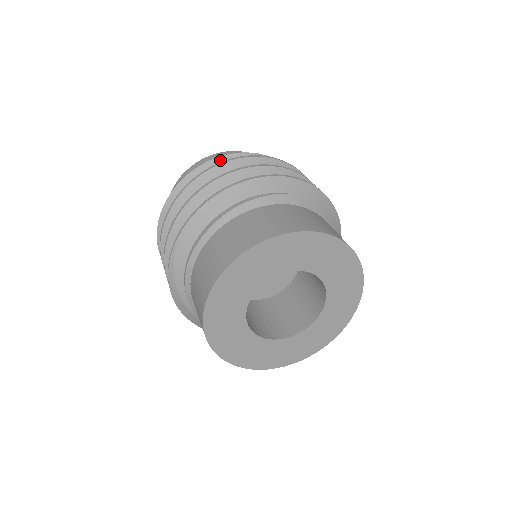
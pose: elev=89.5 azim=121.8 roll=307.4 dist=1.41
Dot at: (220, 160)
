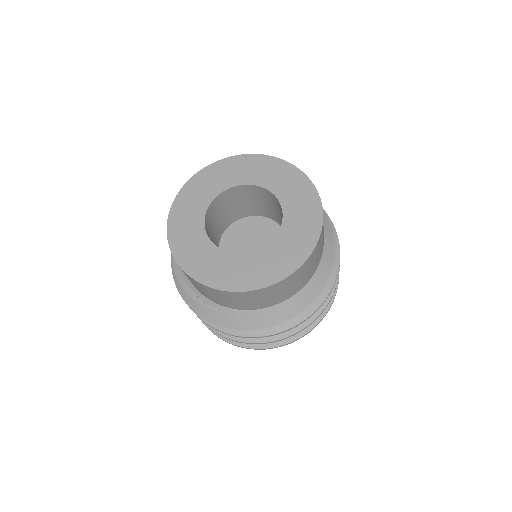
Dot at: occluded
